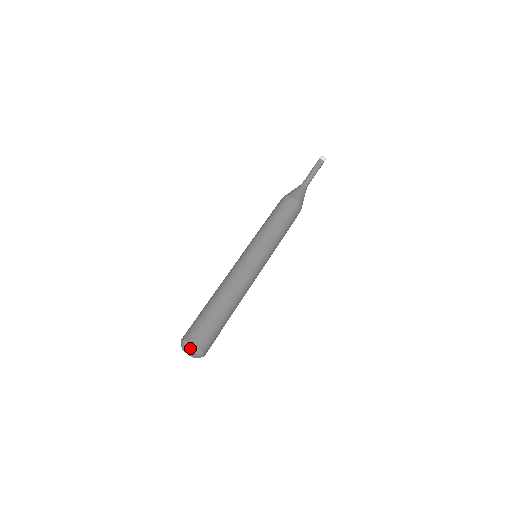
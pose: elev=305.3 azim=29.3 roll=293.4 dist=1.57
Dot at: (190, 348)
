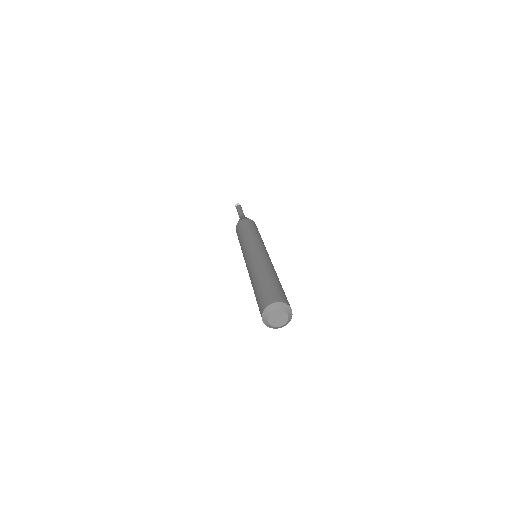
Dot at: (284, 309)
